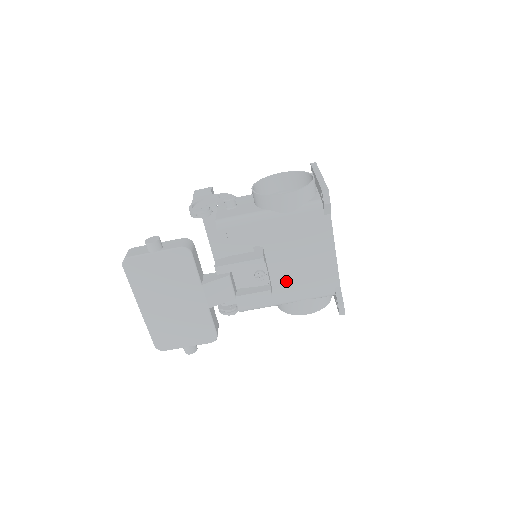
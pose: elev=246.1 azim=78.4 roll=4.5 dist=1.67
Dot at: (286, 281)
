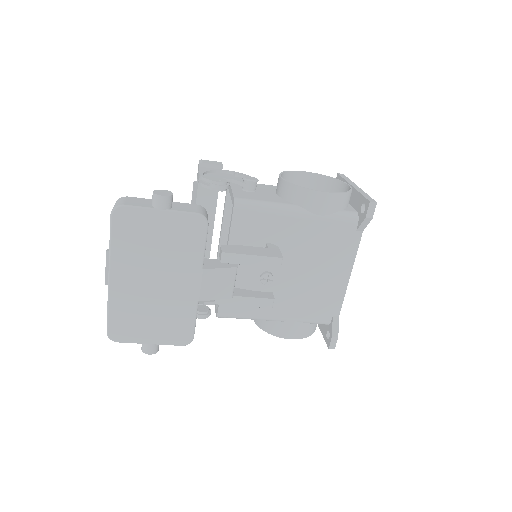
Dot at: (285, 294)
